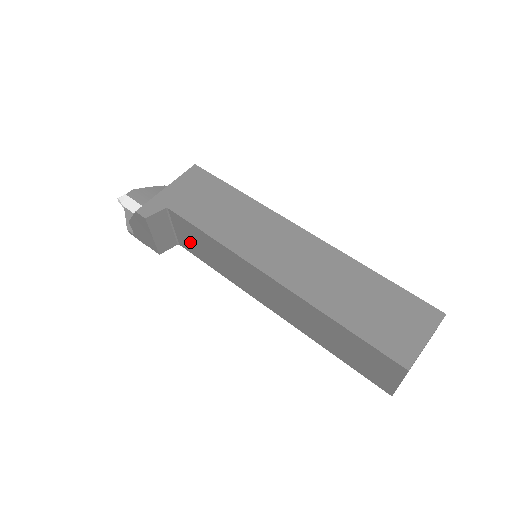
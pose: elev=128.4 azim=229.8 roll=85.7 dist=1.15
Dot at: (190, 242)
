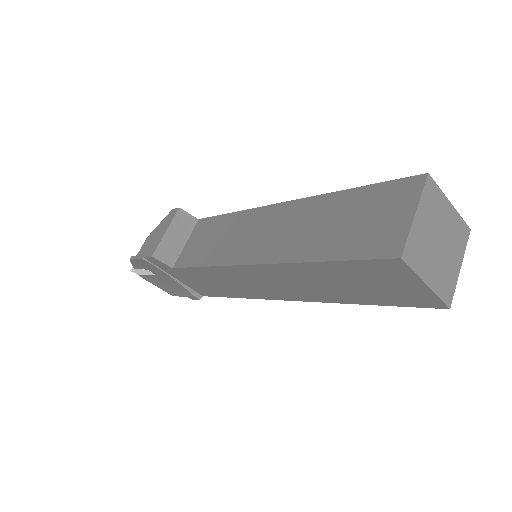
Dot at: (194, 248)
